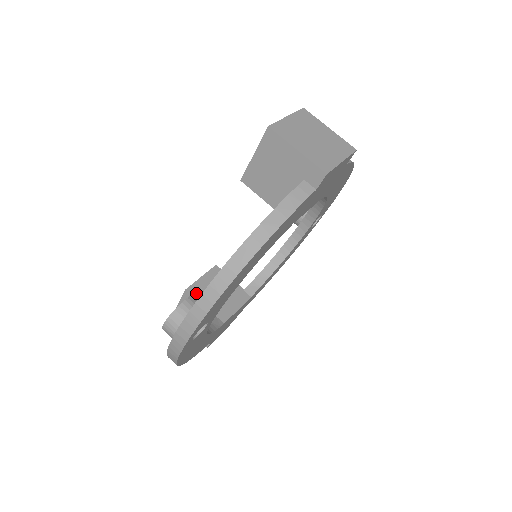
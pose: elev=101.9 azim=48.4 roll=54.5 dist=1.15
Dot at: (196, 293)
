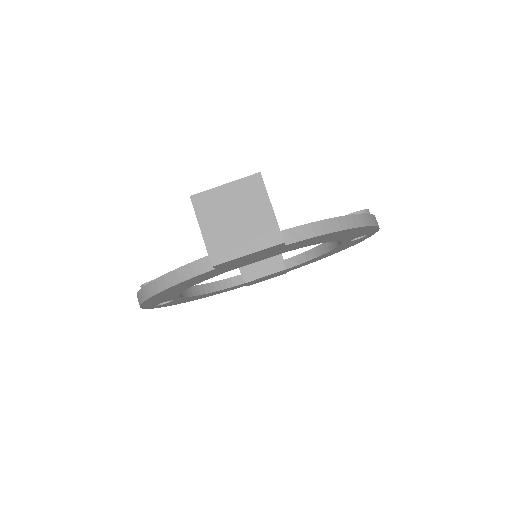
Dot at: occluded
